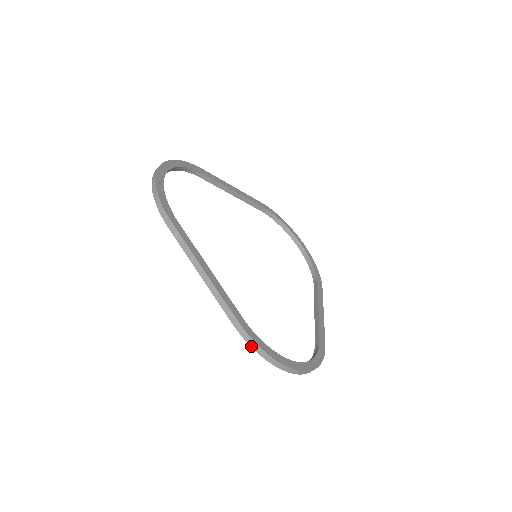
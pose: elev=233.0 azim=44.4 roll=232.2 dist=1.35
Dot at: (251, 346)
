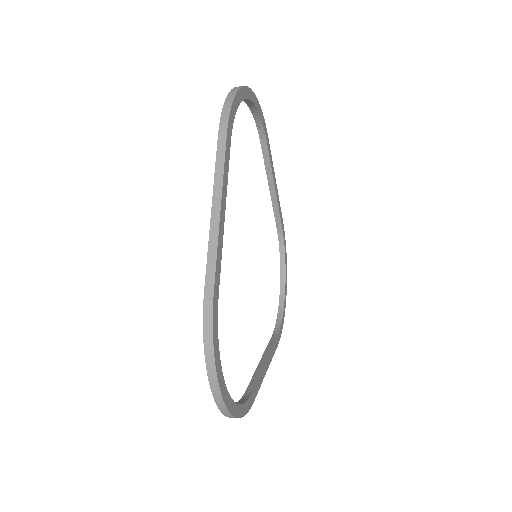
Dot at: occluded
